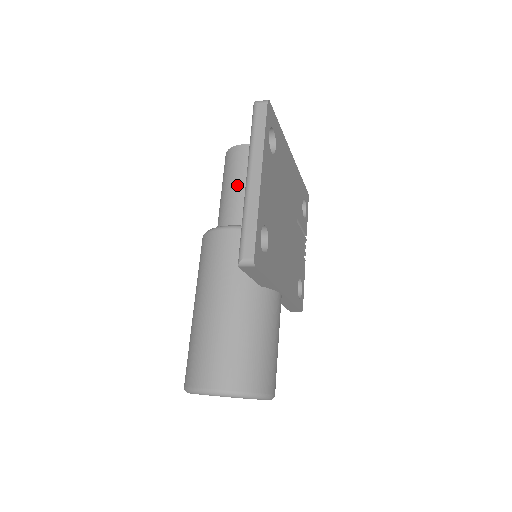
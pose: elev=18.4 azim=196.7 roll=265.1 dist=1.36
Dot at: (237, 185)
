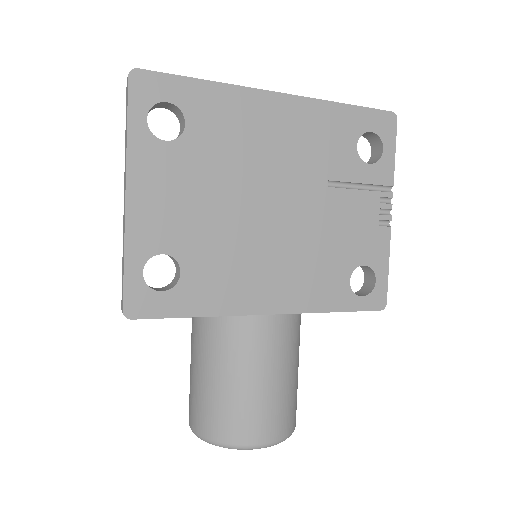
Dot at: occluded
